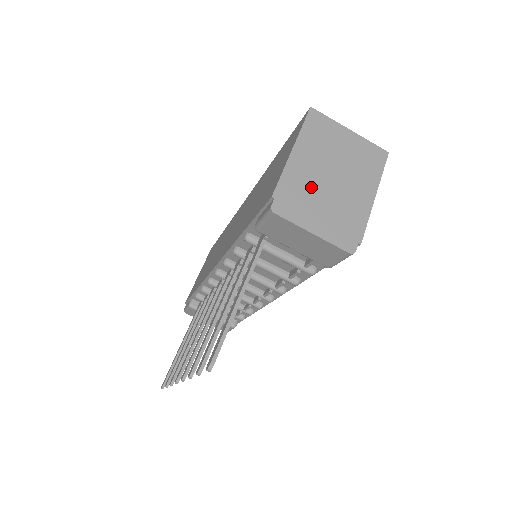
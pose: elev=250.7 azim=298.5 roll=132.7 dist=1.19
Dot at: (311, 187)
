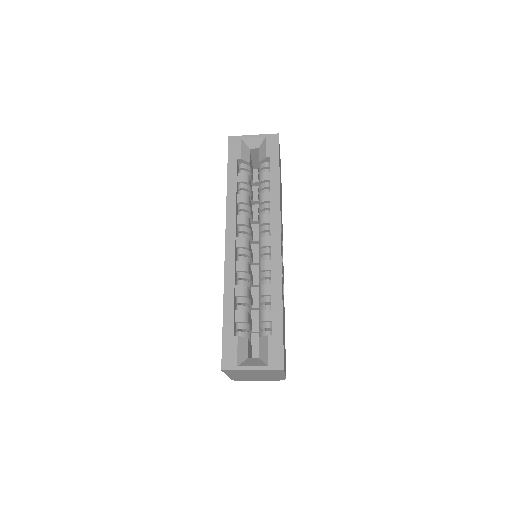
Dot at: occluded
